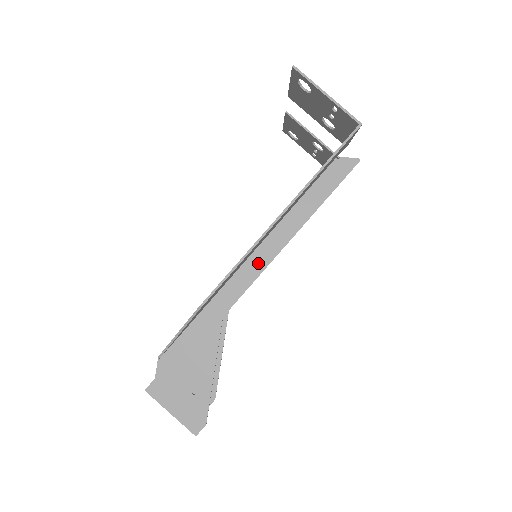
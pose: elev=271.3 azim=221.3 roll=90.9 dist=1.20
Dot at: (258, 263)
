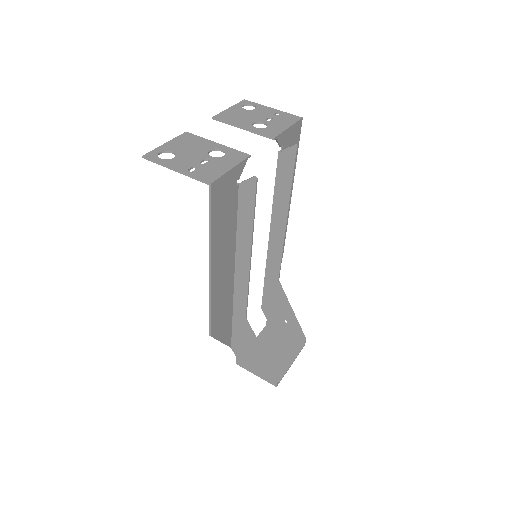
Dot at: (242, 281)
